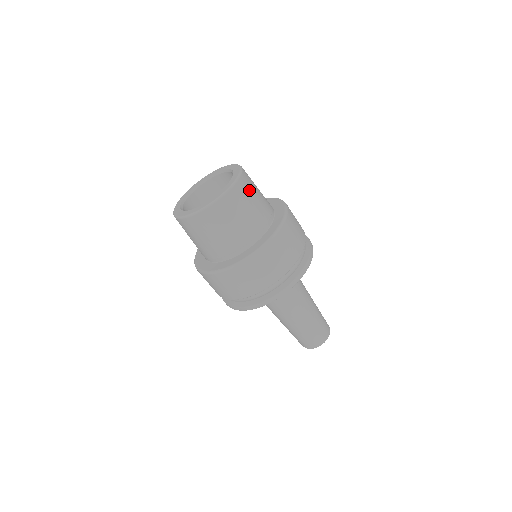
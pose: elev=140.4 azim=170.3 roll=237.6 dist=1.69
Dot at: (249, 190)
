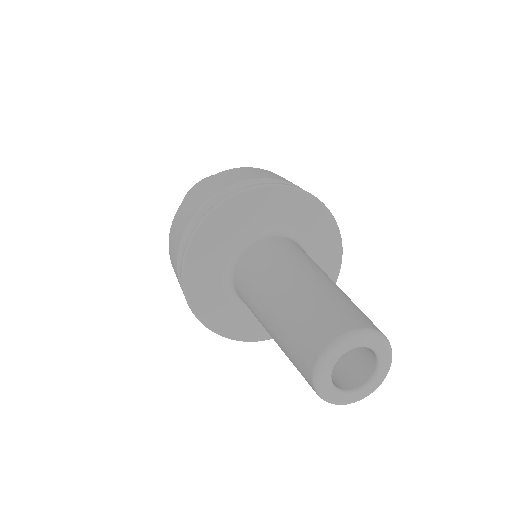
Dot at: occluded
